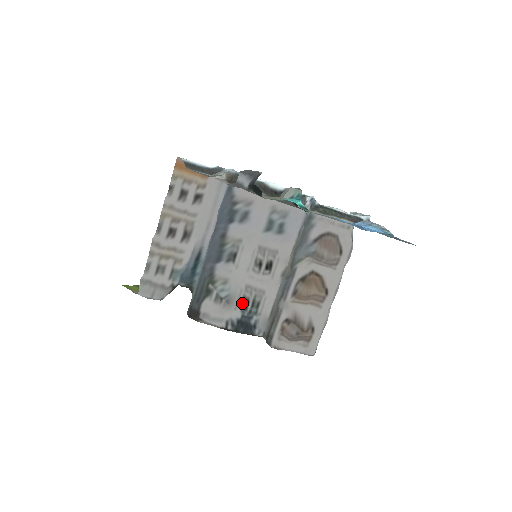
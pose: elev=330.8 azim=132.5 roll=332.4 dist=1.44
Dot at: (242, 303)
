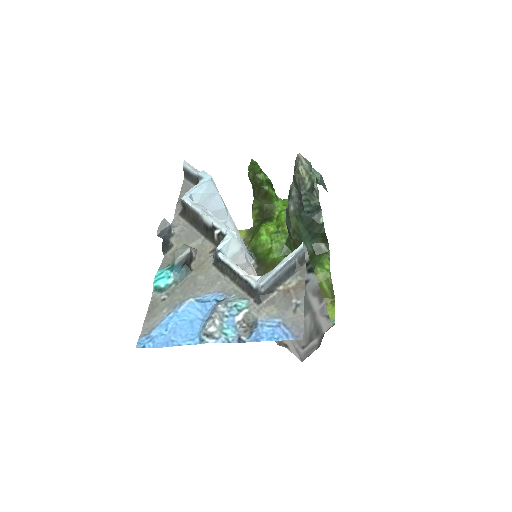
Dot at: occluded
